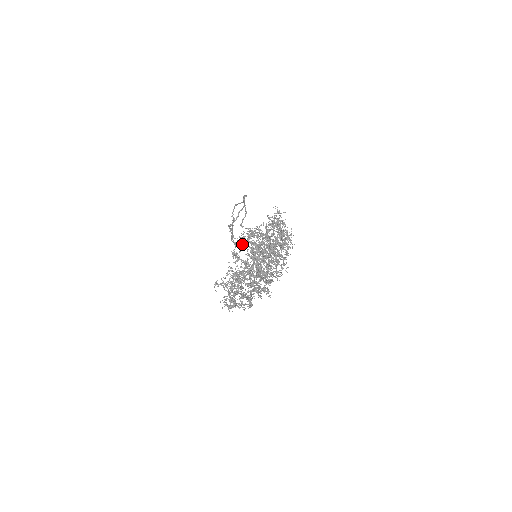
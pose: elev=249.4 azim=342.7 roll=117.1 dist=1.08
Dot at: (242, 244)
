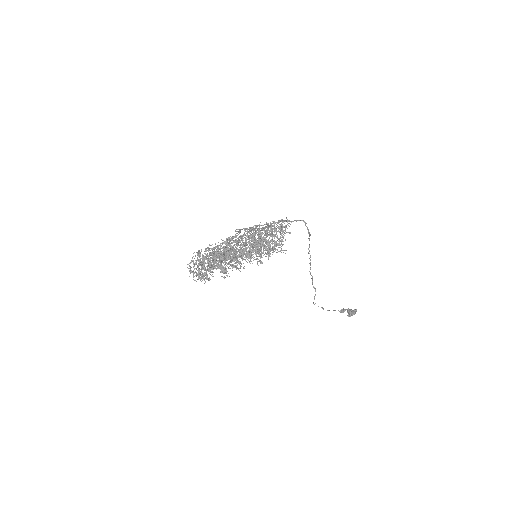
Dot at: (244, 237)
